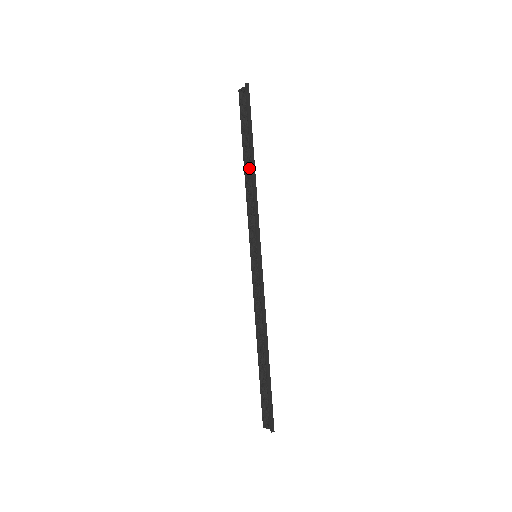
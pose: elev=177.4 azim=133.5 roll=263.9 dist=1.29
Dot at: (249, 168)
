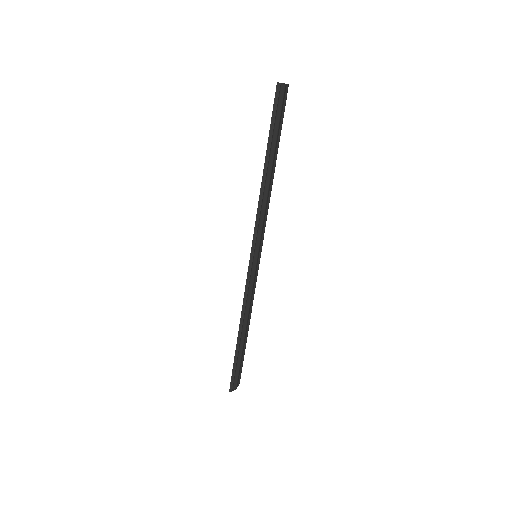
Dot at: (267, 173)
